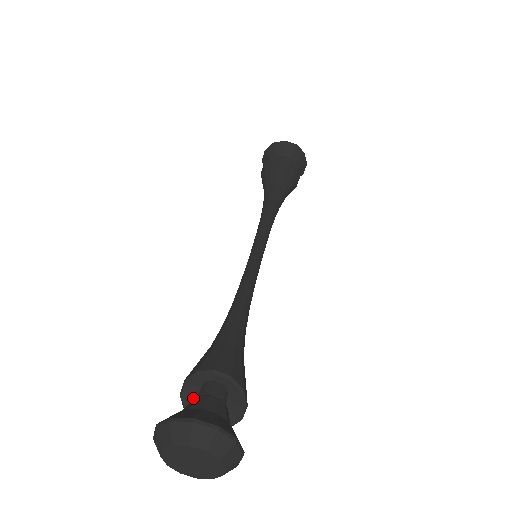
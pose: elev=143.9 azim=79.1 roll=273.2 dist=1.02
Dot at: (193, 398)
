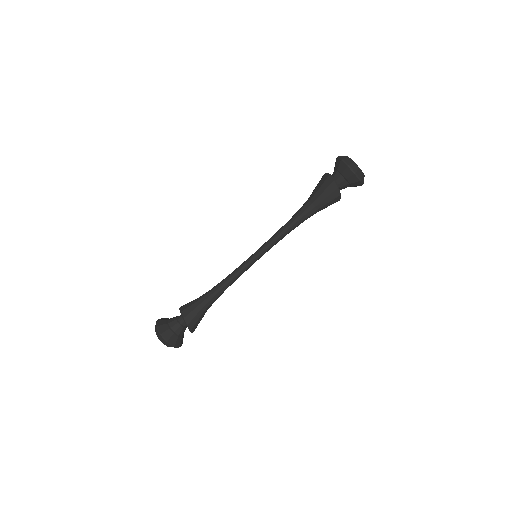
Dot at: (177, 316)
